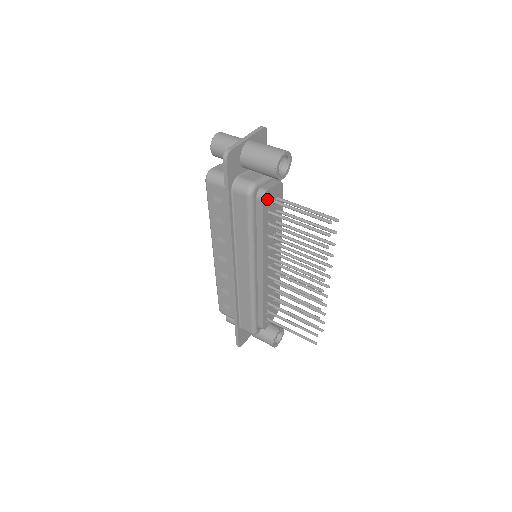
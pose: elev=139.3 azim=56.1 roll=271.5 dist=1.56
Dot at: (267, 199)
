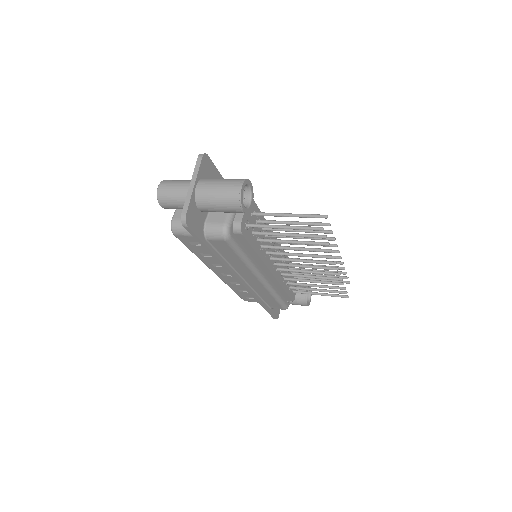
Dot at: (245, 227)
